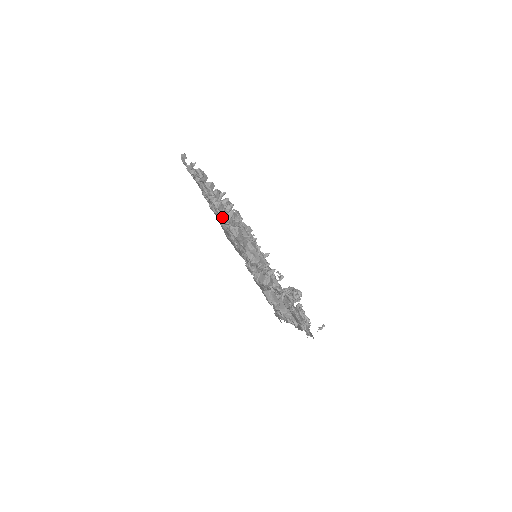
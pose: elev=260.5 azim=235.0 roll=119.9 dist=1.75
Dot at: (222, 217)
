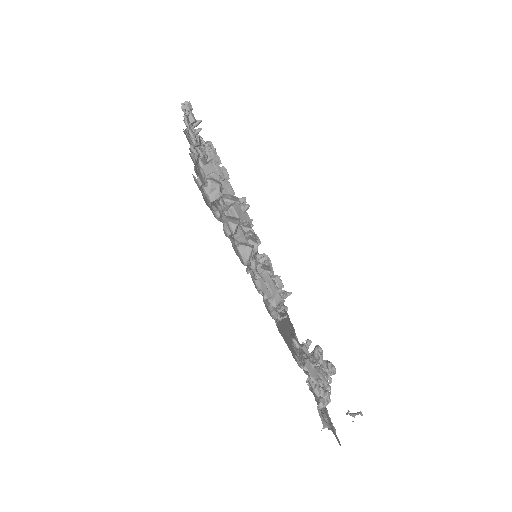
Dot at: (206, 157)
